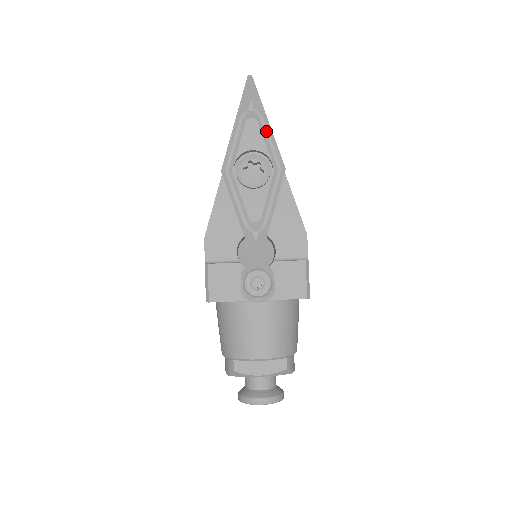
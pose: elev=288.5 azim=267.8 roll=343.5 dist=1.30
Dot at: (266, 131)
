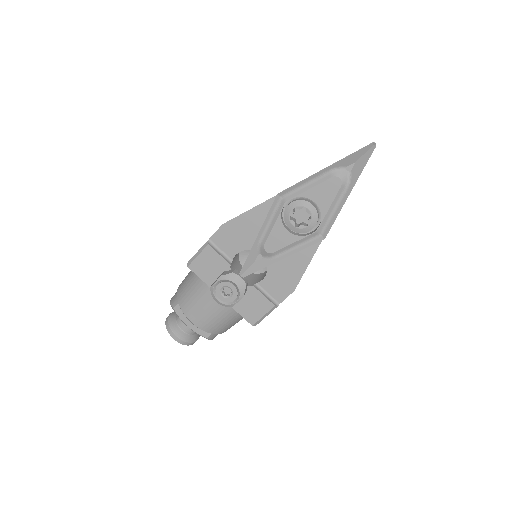
Dot at: (341, 198)
